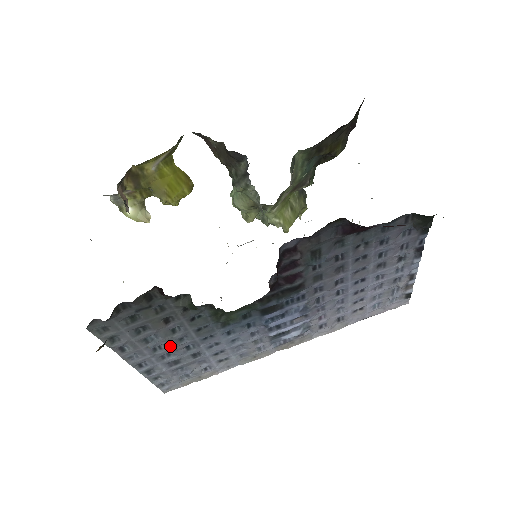
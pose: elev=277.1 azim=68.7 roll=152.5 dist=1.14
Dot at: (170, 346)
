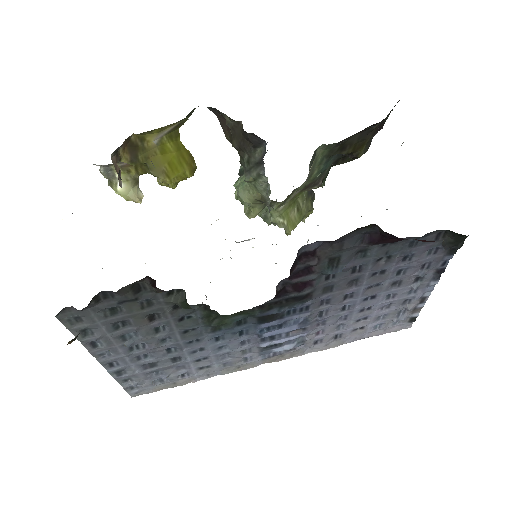
Dot at: (149, 346)
